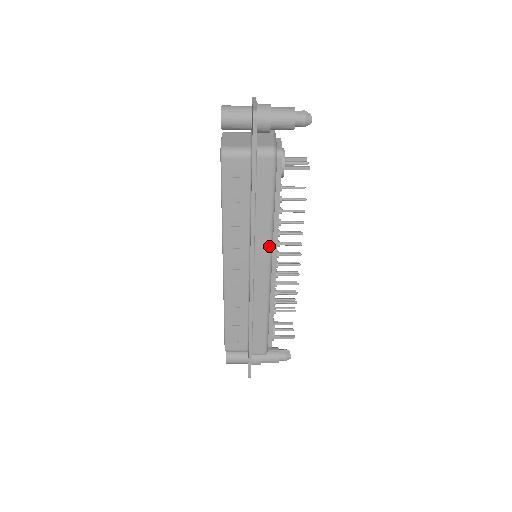
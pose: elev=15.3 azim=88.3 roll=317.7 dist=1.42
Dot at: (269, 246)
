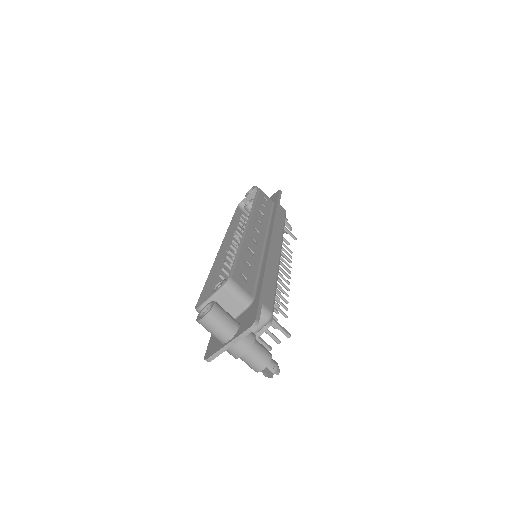
Dot at: (281, 239)
